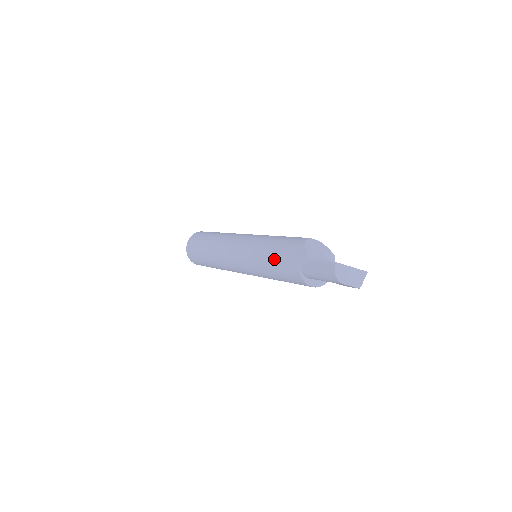
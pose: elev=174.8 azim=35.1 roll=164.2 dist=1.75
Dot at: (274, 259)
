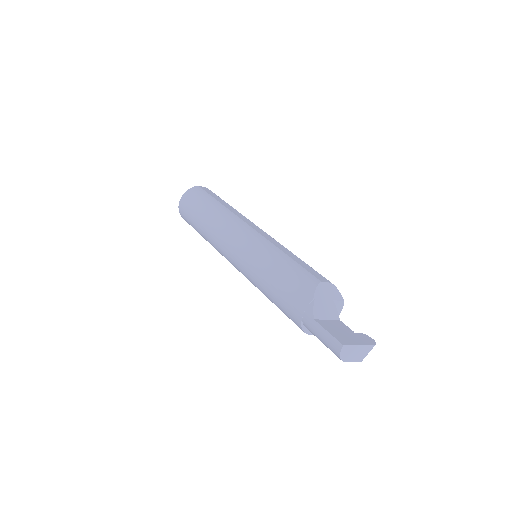
Dot at: (275, 291)
